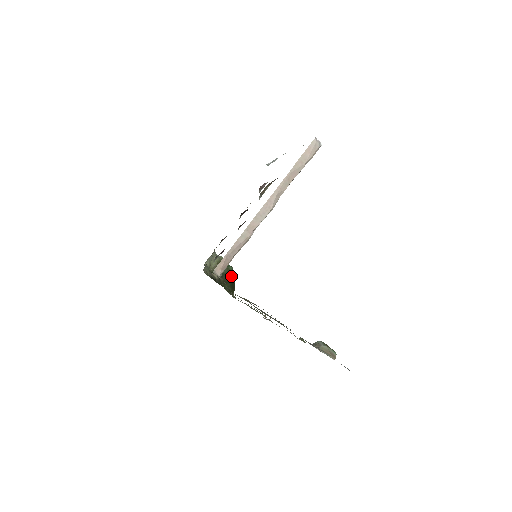
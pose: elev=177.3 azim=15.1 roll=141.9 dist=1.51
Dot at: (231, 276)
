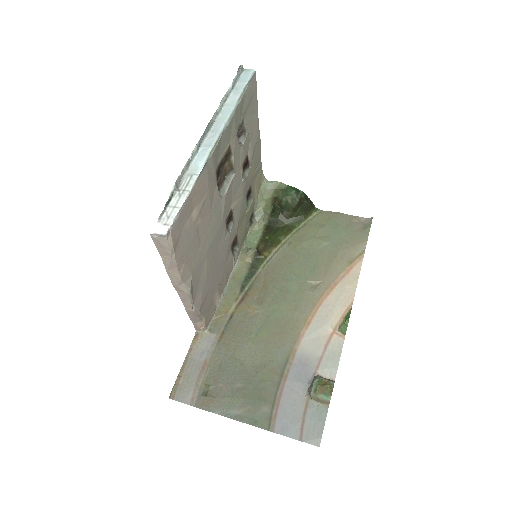
Dot at: (294, 204)
